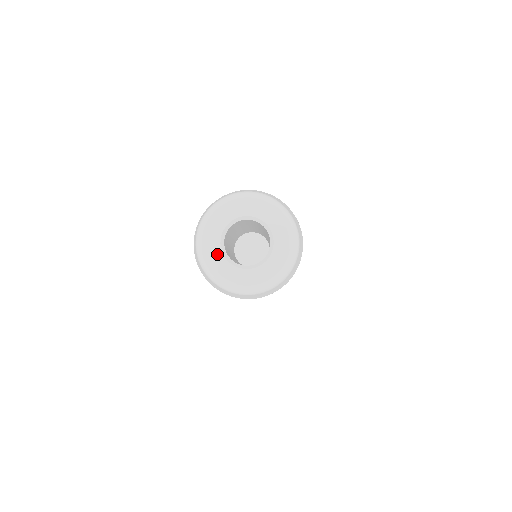
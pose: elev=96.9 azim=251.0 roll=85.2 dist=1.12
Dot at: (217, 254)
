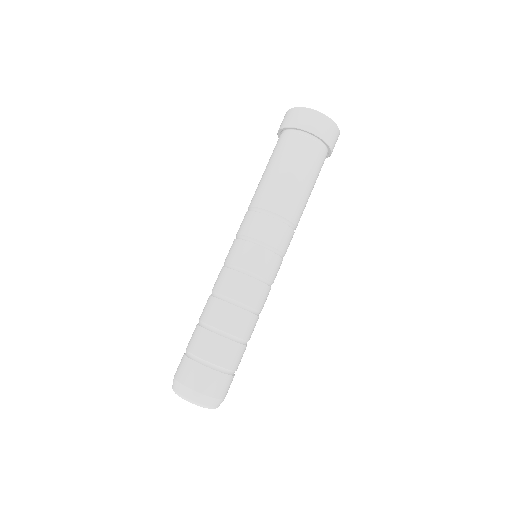
Dot at: occluded
